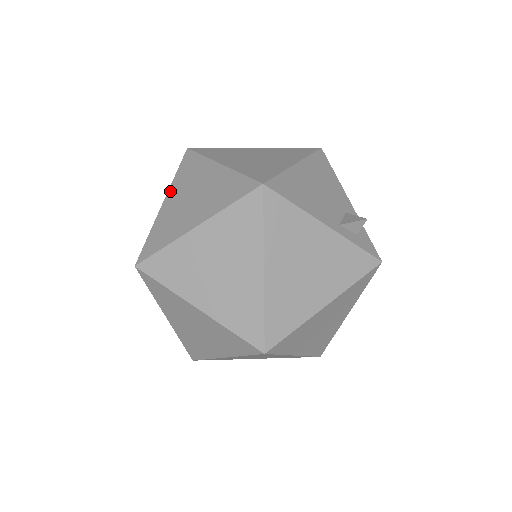
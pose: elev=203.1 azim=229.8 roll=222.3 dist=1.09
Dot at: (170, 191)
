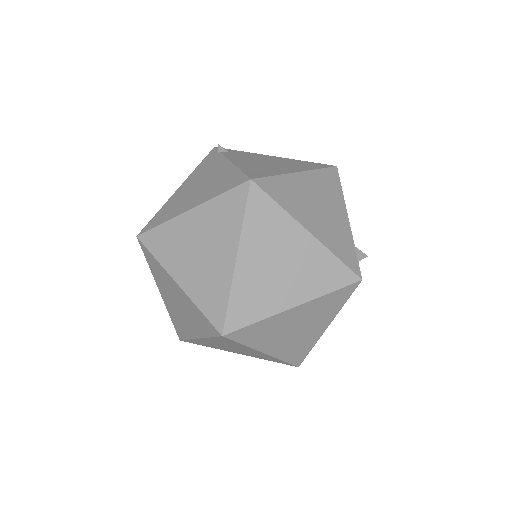
Dot at: (244, 244)
